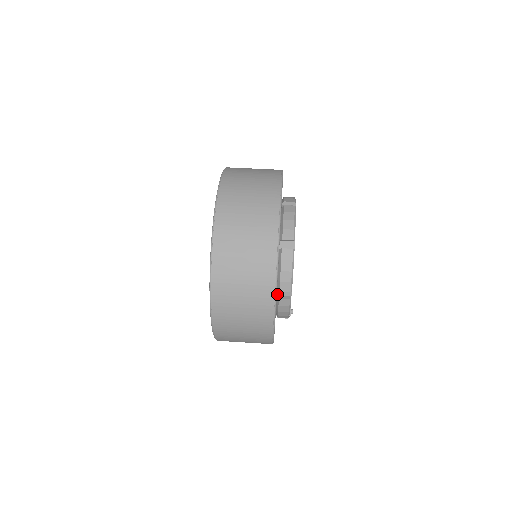
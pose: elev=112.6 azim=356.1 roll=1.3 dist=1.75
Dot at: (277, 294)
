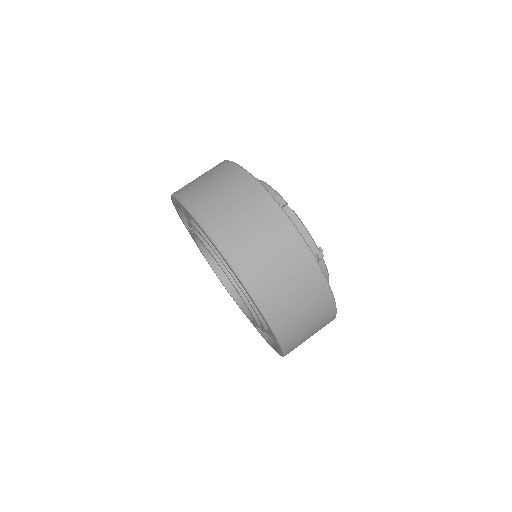
Dot at: occluded
